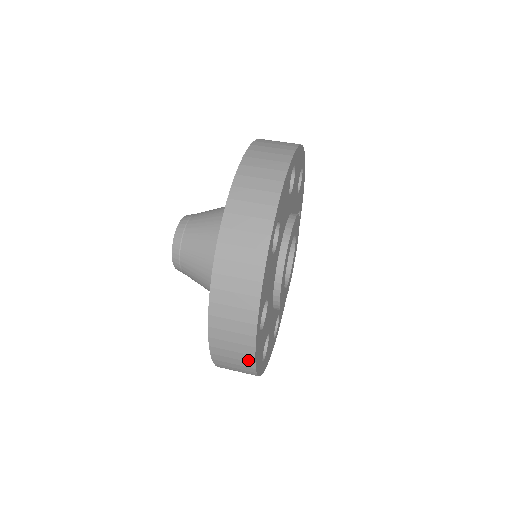
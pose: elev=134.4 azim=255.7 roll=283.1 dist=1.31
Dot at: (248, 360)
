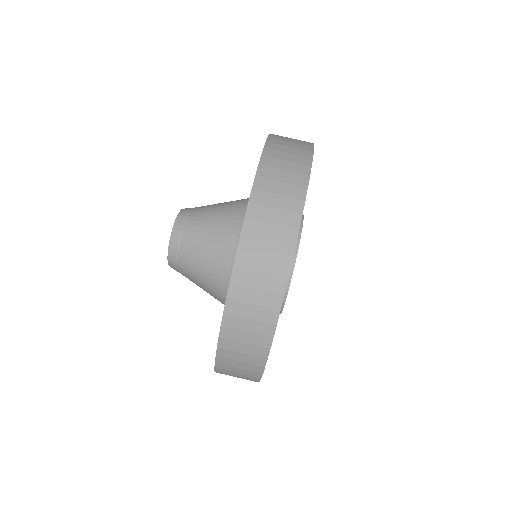
Dot at: occluded
